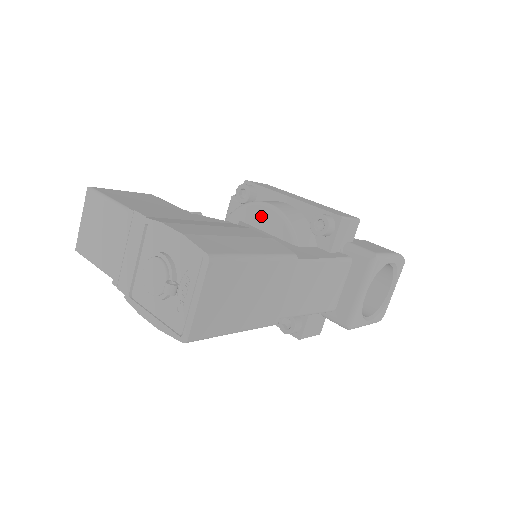
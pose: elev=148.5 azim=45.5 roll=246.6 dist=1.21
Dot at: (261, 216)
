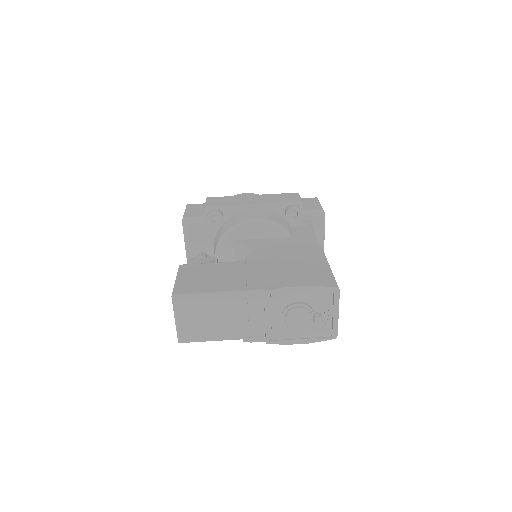
Dot at: (253, 230)
